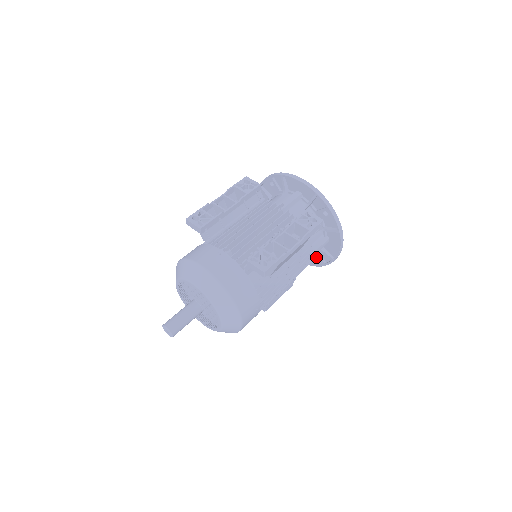
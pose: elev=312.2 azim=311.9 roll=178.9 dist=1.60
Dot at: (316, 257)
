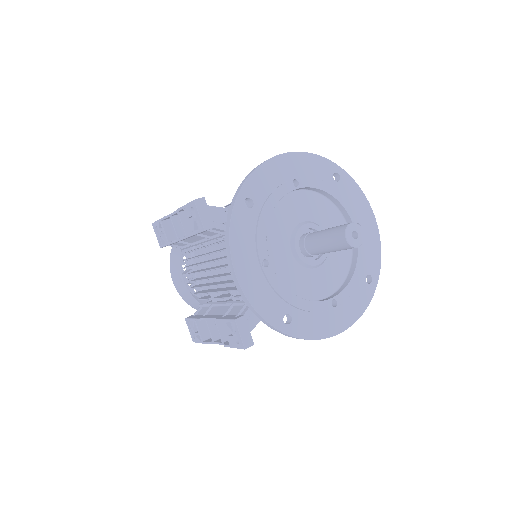
Dot at: occluded
